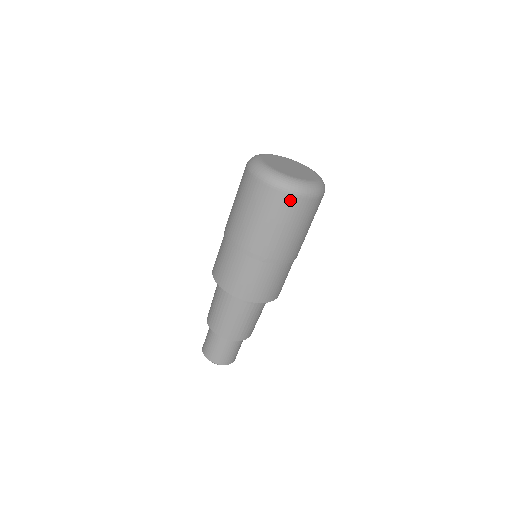
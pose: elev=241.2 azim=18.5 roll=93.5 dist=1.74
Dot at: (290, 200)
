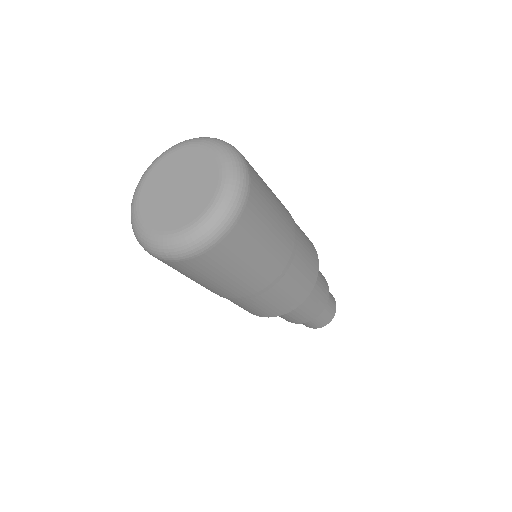
Dot at: (237, 232)
